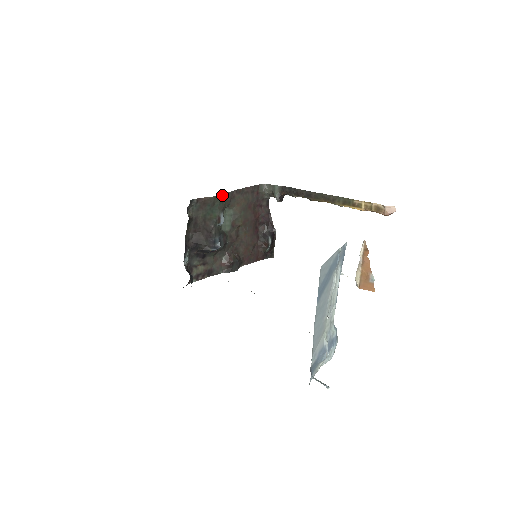
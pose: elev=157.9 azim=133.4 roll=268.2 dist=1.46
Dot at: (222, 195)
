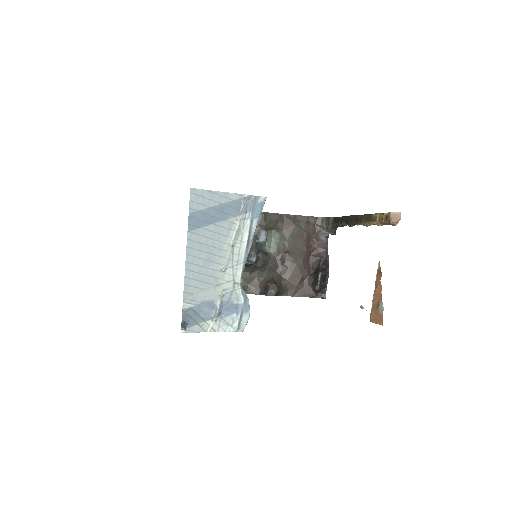
Dot at: (266, 213)
